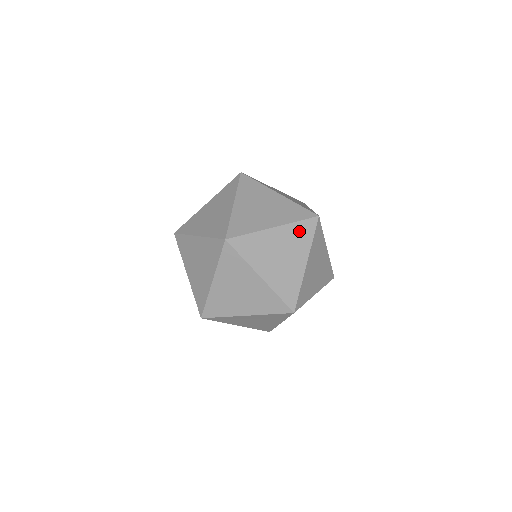
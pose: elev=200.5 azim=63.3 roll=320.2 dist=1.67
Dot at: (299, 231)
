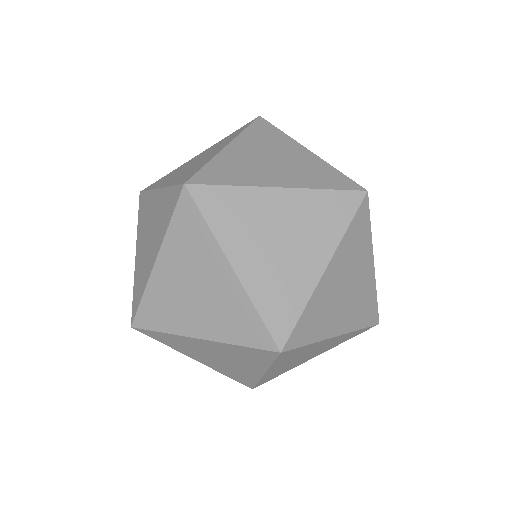
Dot at: (325, 207)
